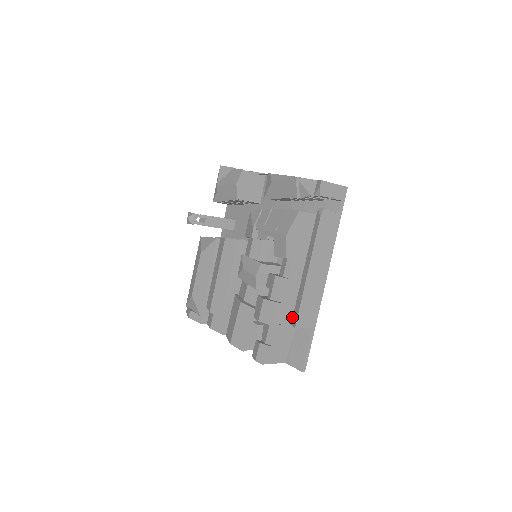
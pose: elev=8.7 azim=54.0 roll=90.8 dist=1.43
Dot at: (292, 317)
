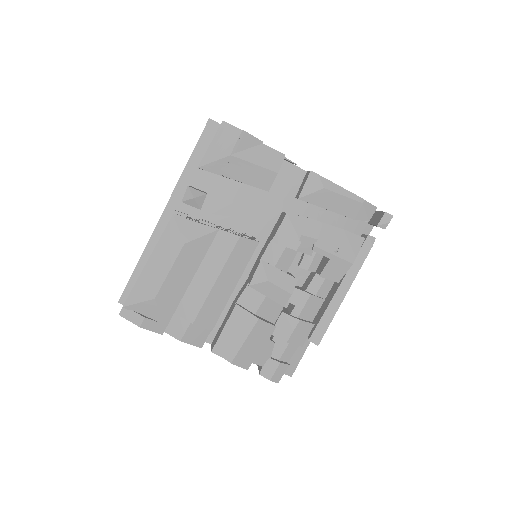
Dot at: (312, 334)
